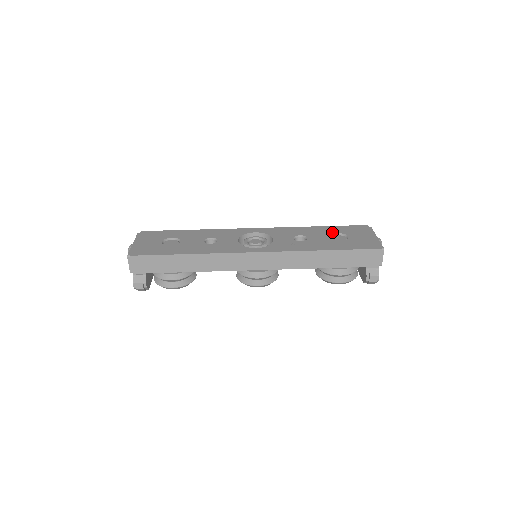
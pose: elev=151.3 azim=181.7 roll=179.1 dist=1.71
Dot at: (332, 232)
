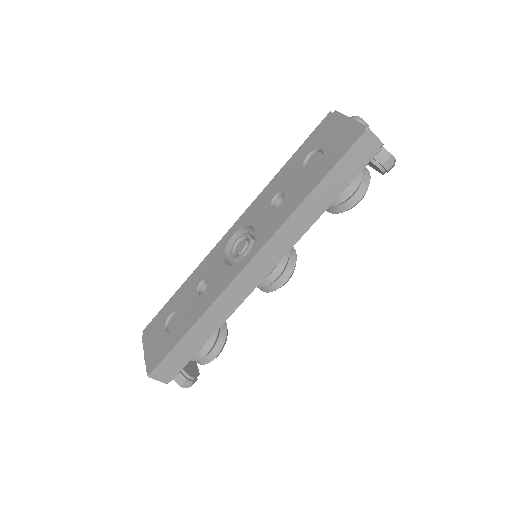
Dot at: (302, 159)
